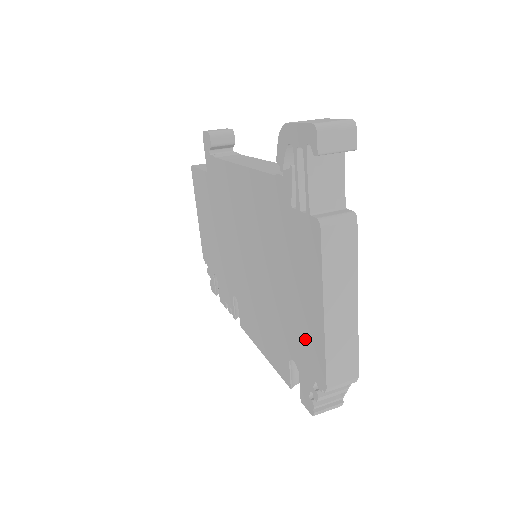
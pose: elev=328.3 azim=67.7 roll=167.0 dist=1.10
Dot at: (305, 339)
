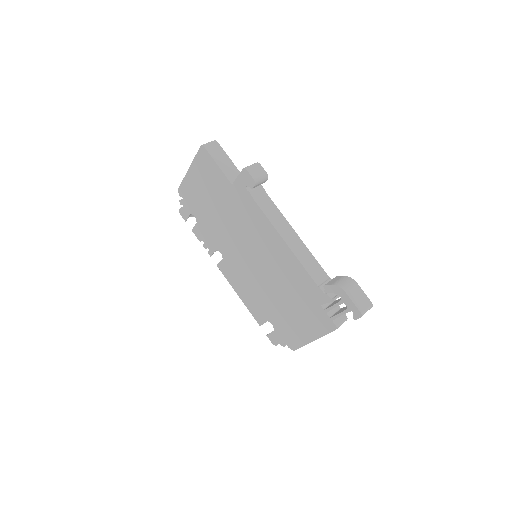
Dot at: (291, 331)
